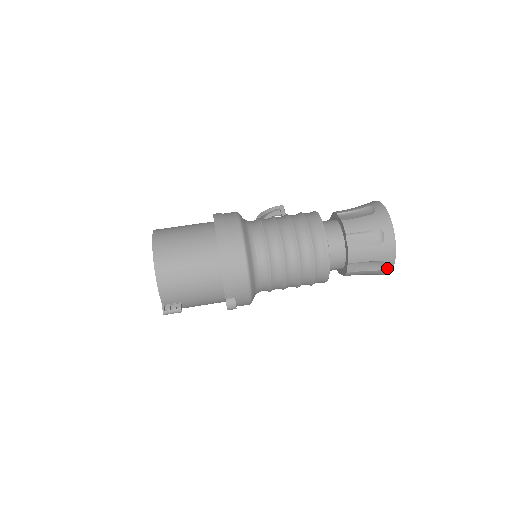
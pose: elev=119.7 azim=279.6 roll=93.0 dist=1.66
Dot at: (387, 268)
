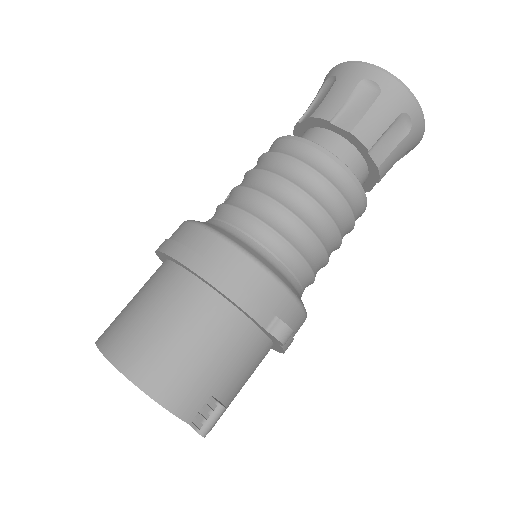
Dot at: (416, 119)
